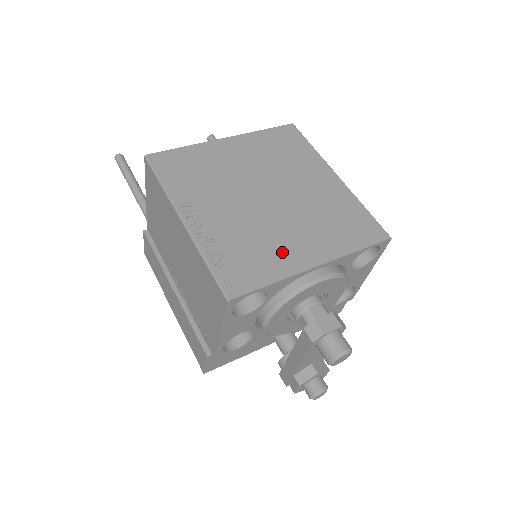
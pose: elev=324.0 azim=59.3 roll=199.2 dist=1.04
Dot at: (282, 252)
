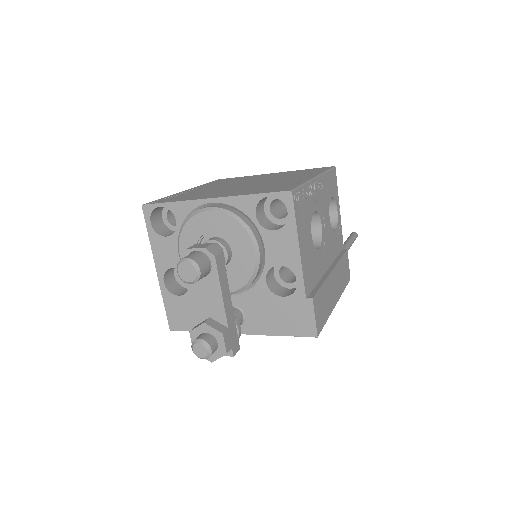
Dot at: (204, 195)
